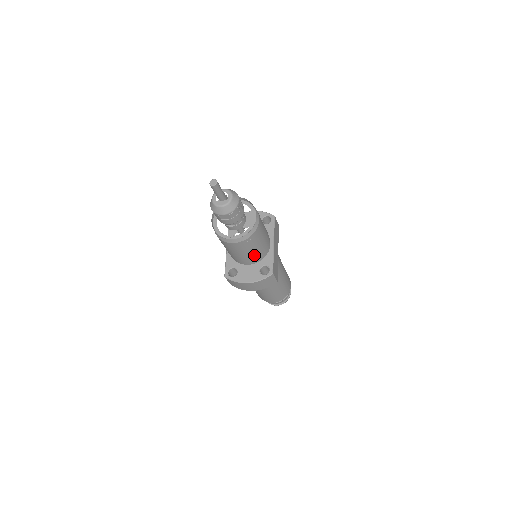
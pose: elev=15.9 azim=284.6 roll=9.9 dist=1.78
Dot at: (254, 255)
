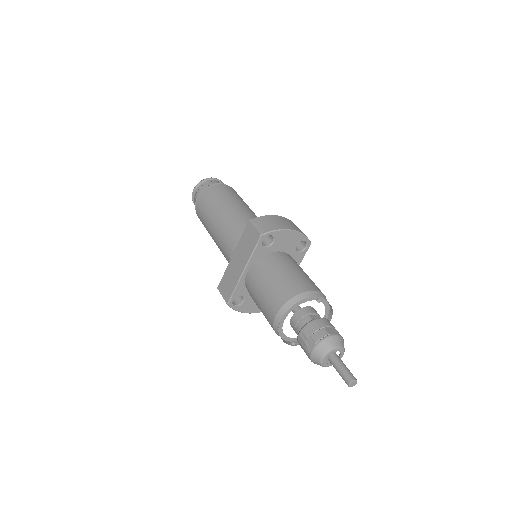
Dot at: occluded
